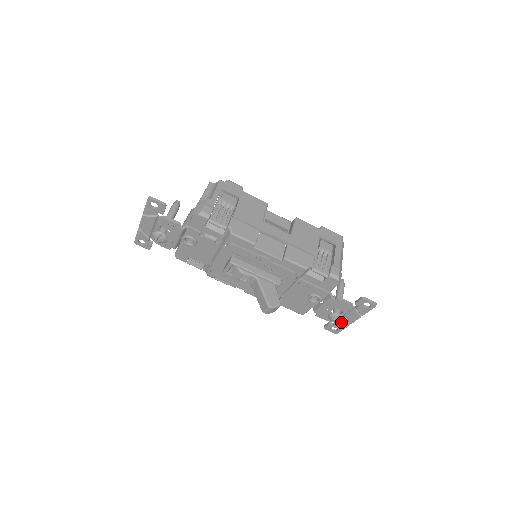
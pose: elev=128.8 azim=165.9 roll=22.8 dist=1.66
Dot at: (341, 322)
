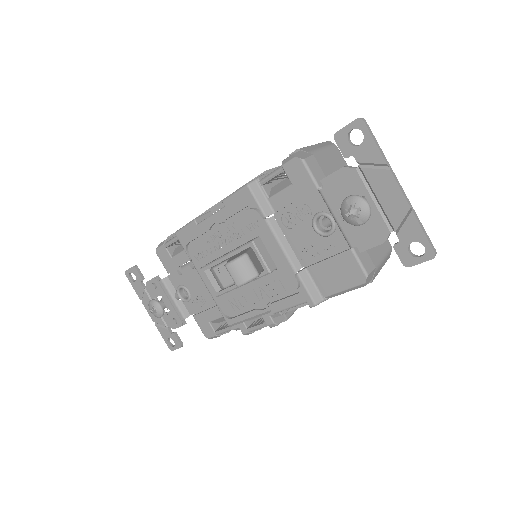
Dot at: (395, 219)
